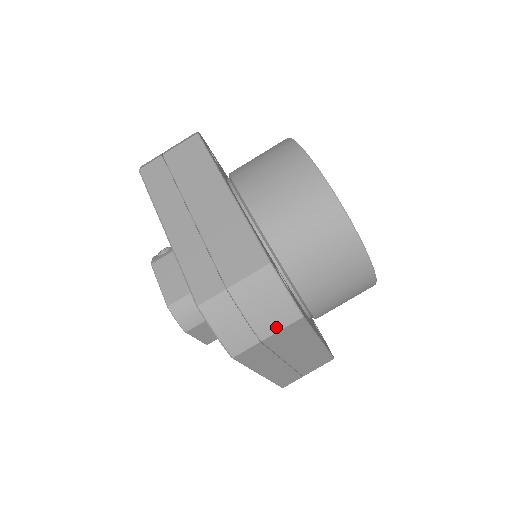
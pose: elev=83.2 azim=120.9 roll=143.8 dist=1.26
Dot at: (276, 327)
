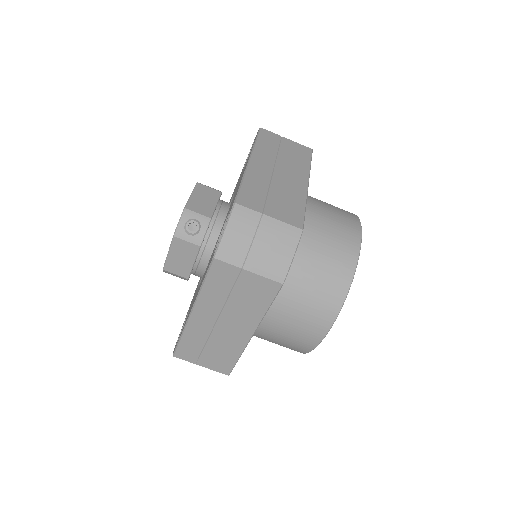
Dot at: occluded
